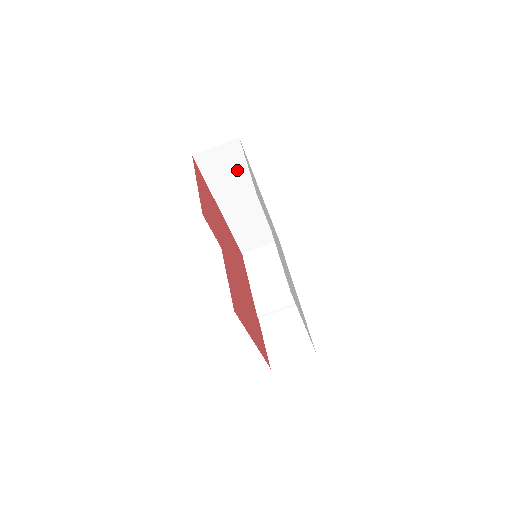
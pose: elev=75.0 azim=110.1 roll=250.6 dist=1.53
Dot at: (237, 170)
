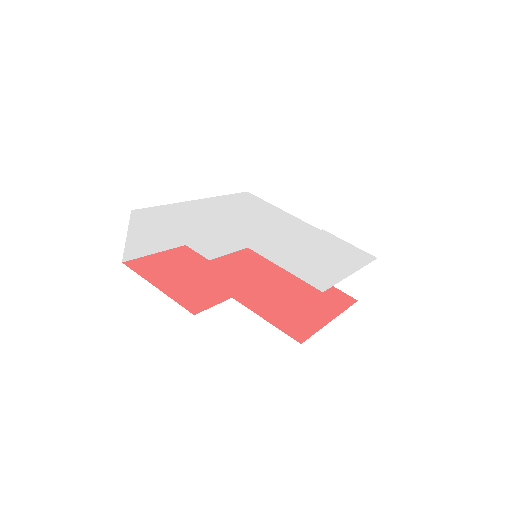
Dot at: occluded
